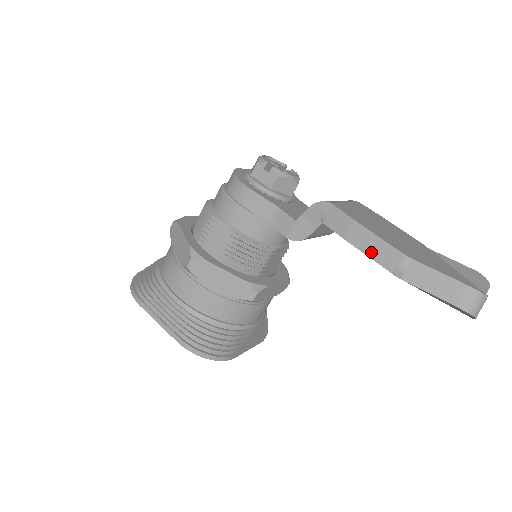
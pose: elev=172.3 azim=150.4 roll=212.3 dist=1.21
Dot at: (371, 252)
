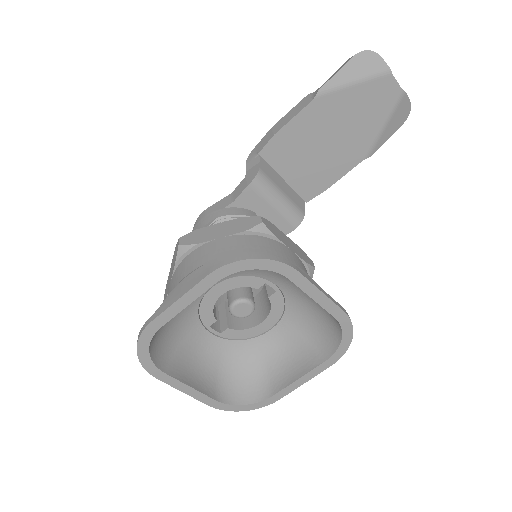
Dot at: (293, 115)
